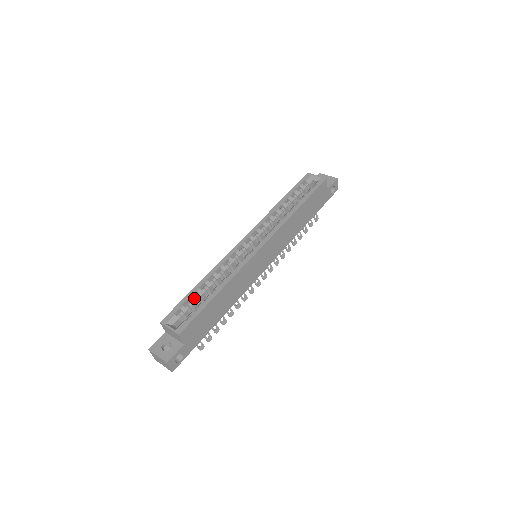
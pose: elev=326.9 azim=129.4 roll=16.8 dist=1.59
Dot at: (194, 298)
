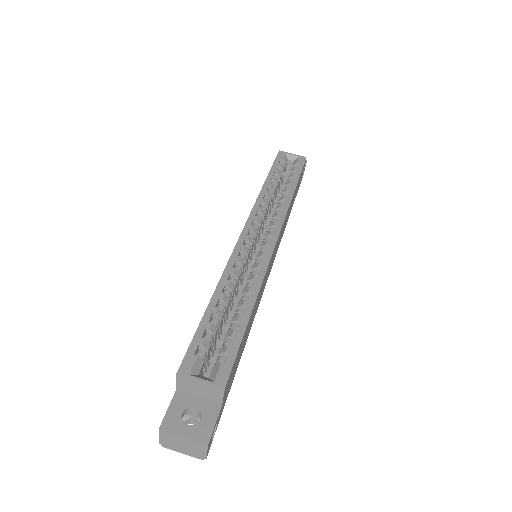
Dot at: (213, 324)
